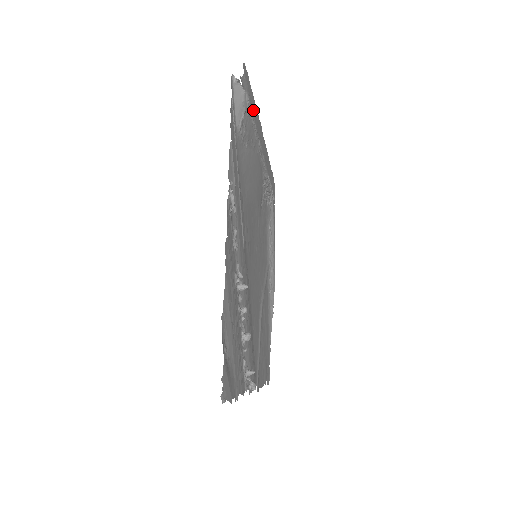
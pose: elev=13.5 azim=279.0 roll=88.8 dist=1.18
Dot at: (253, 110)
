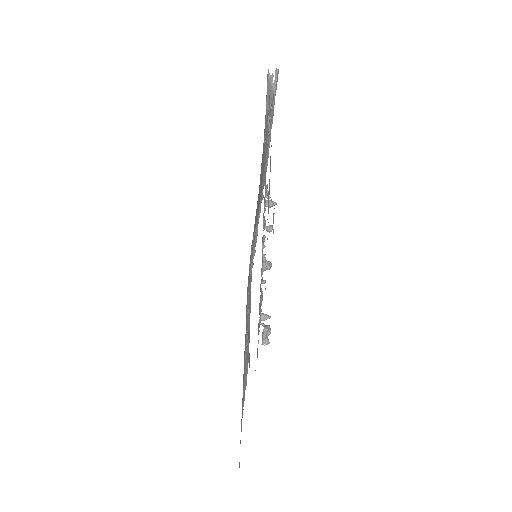
Dot at: occluded
